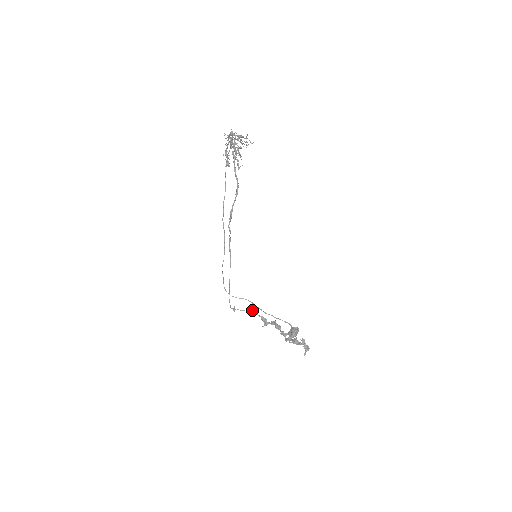
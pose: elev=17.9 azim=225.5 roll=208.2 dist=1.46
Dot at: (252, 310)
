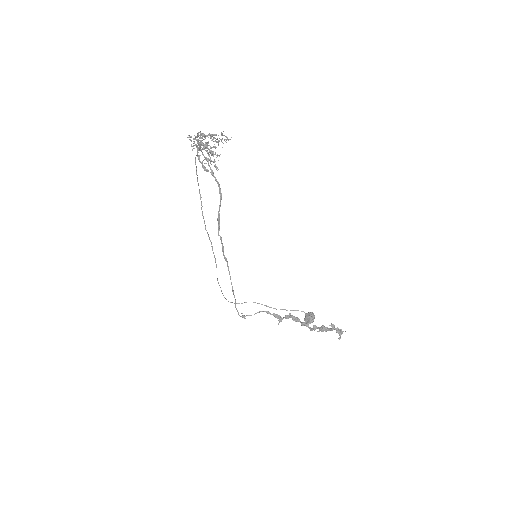
Dot at: (262, 311)
